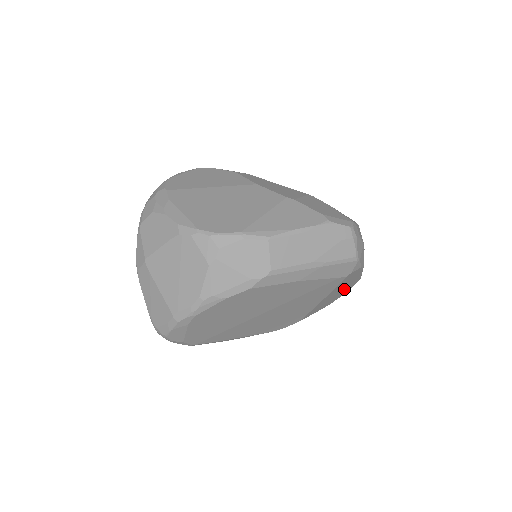
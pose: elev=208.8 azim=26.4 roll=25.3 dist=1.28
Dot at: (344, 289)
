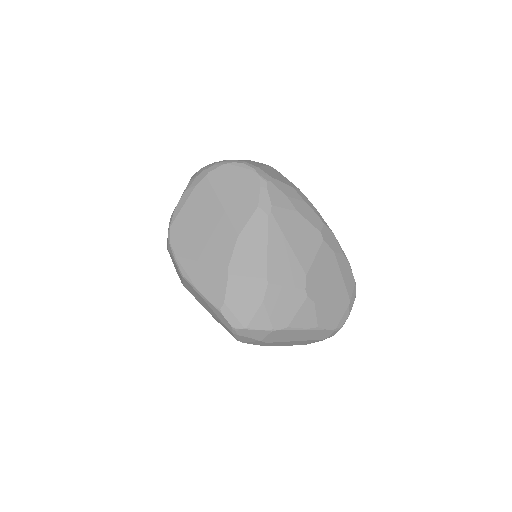
Dot at: occluded
